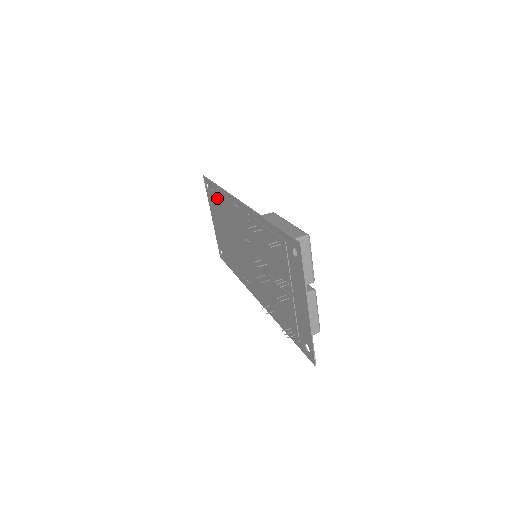
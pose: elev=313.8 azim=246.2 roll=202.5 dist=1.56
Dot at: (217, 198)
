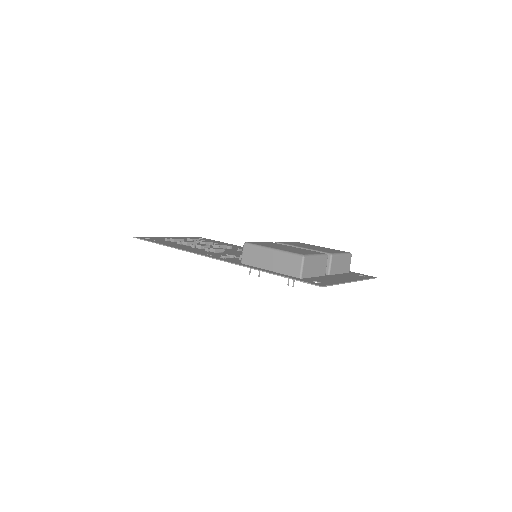
Dot at: occluded
